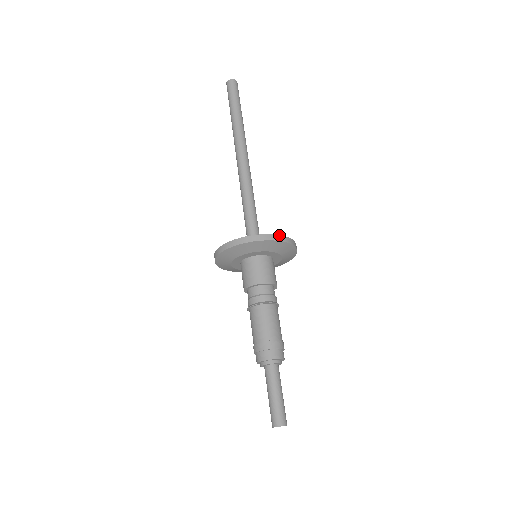
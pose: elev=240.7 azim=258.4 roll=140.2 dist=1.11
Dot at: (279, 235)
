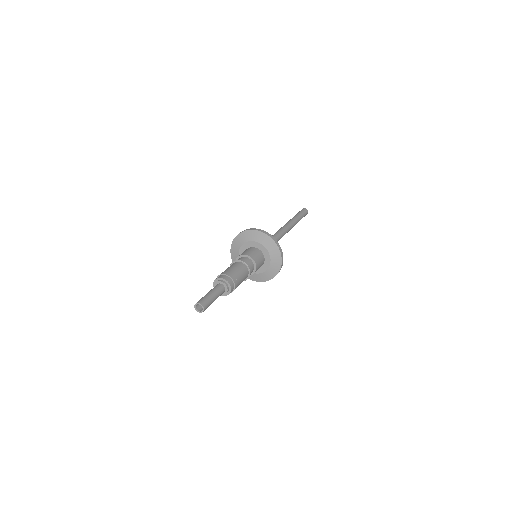
Dot at: occluded
